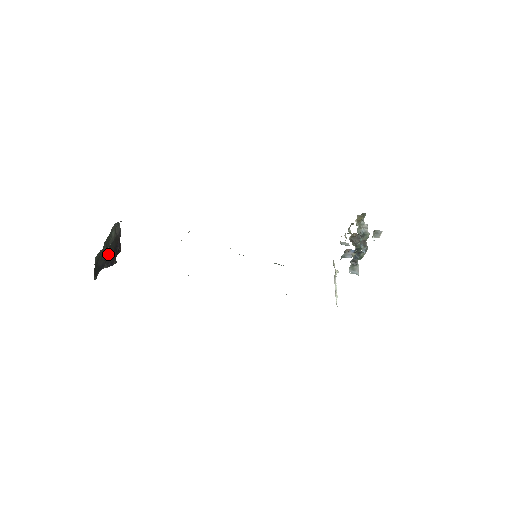
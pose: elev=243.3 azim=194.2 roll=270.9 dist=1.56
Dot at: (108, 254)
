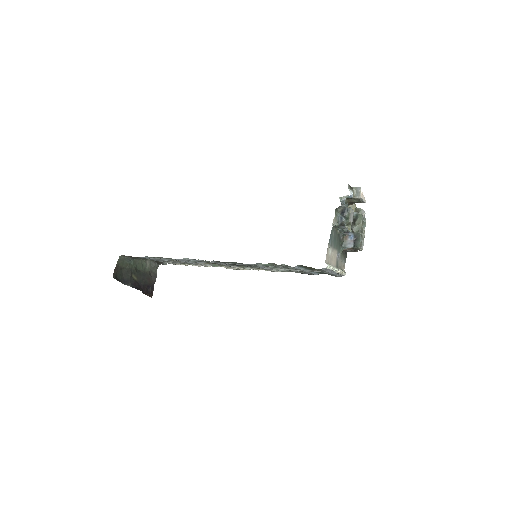
Dot at: (136, 279)
